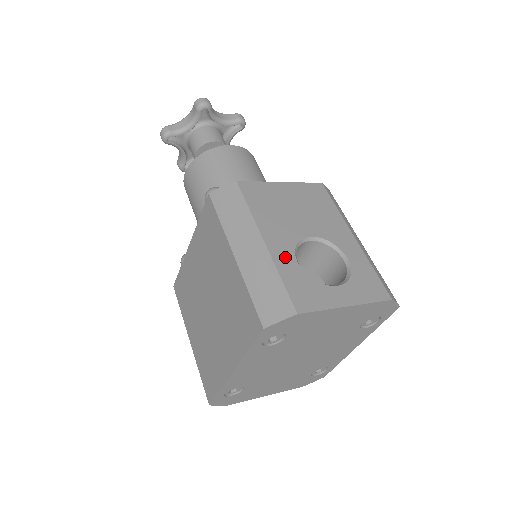
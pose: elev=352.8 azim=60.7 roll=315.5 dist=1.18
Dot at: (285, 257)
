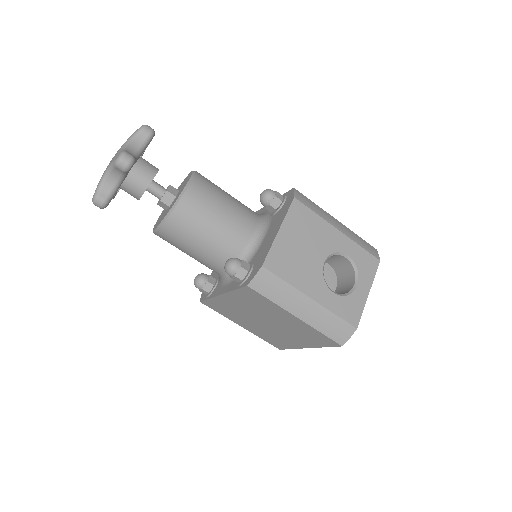
Dot at: (327, 297)
